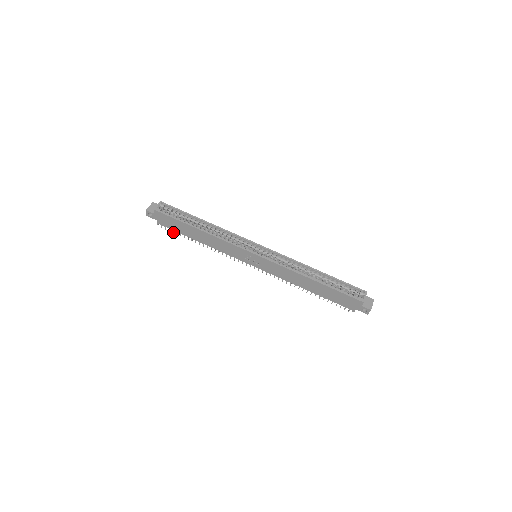
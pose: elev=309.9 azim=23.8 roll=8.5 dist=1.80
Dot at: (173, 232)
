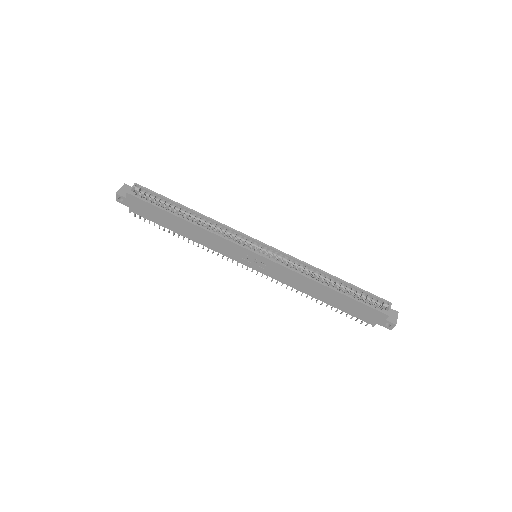
Dot at: (149, 223)
